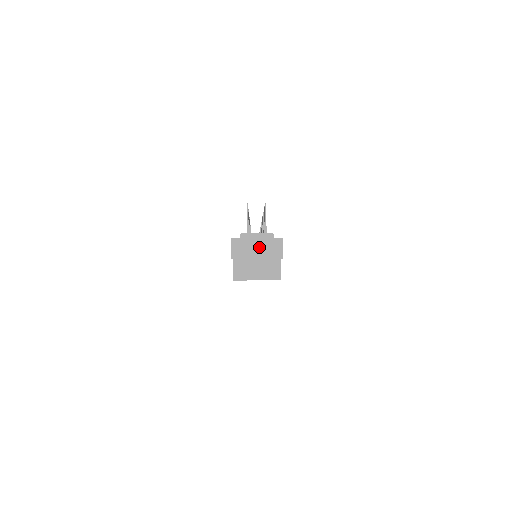
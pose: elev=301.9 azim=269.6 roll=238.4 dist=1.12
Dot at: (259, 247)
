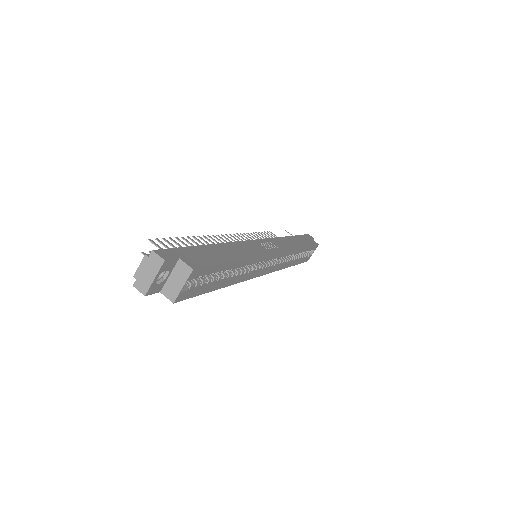
Dot at: (148, 271)
